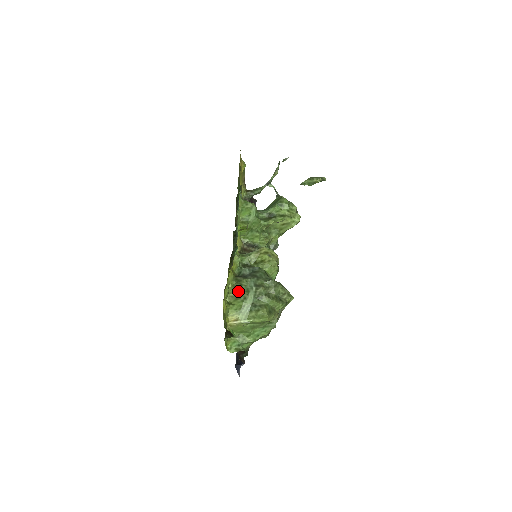
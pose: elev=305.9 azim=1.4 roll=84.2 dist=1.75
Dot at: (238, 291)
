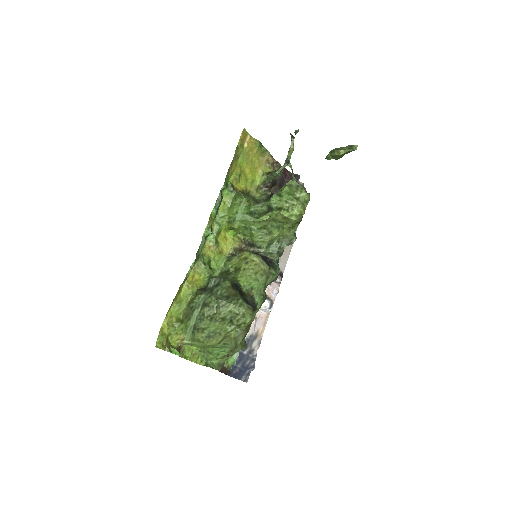
Dot at: (188, 308)
